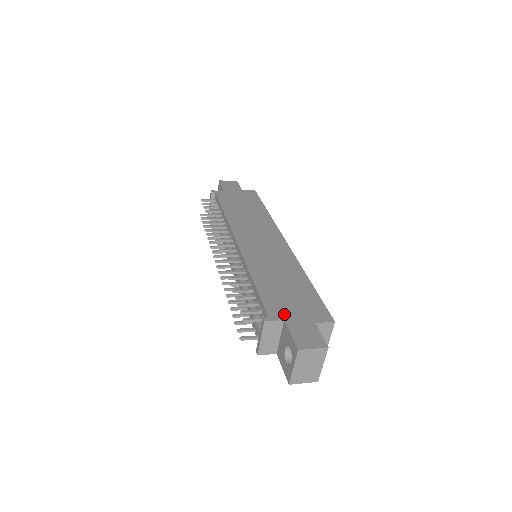
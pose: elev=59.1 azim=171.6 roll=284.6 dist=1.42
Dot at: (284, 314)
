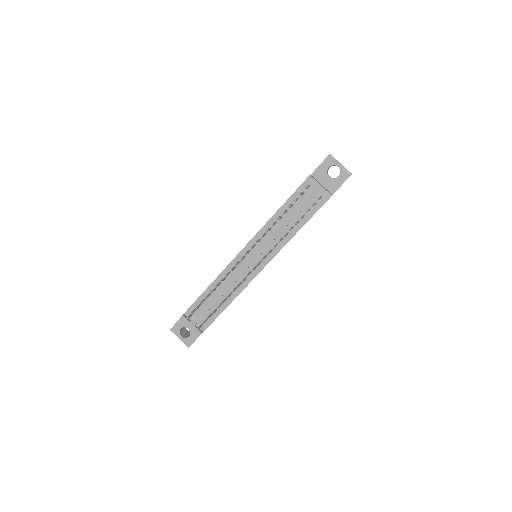
Dot at: occluded
